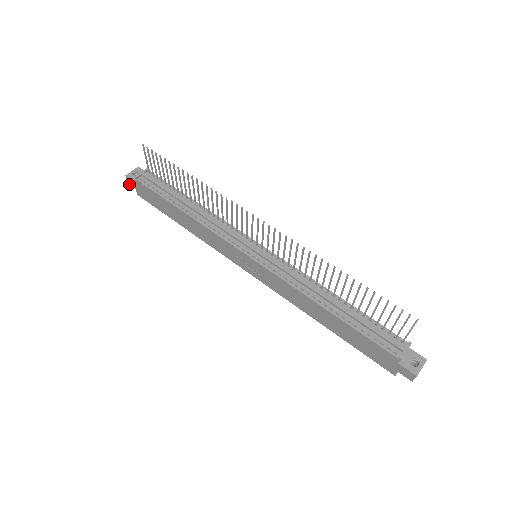
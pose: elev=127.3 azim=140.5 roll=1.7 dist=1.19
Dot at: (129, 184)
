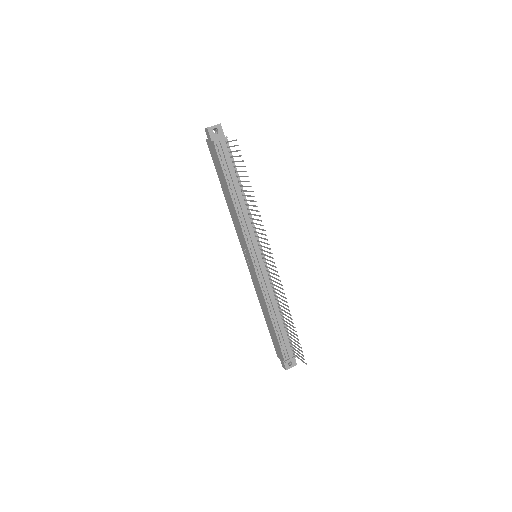
Dot at: (205, 130)
